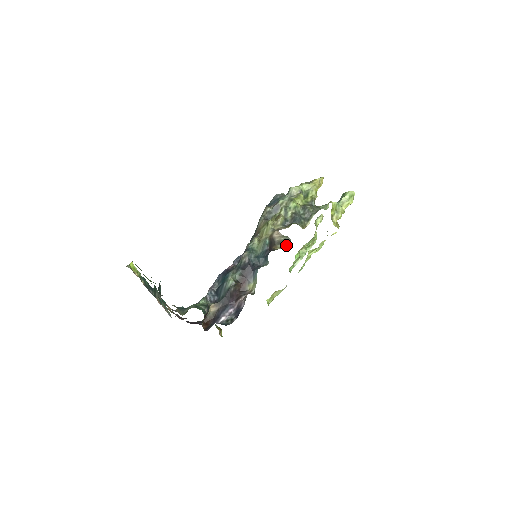
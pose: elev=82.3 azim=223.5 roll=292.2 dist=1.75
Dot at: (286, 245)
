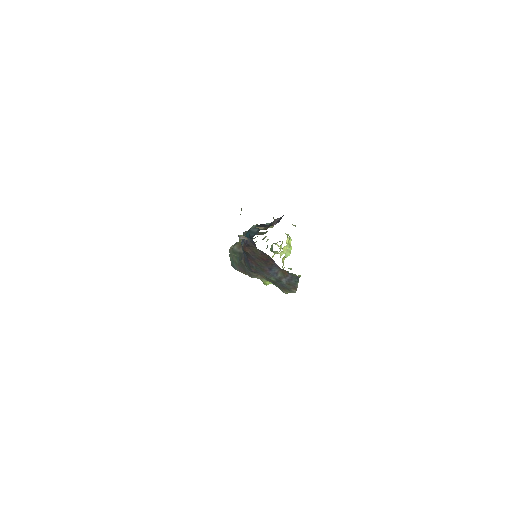
Dot at: occluded
